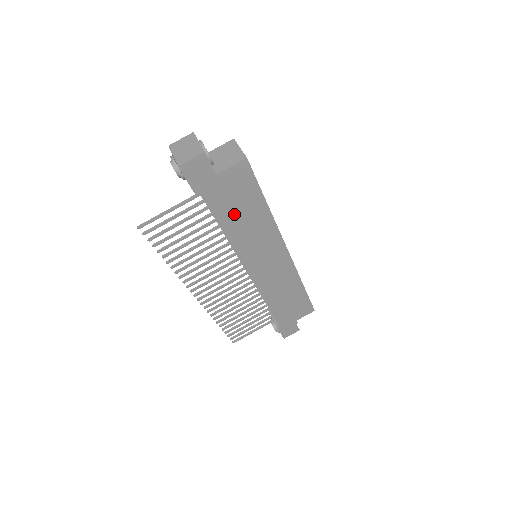
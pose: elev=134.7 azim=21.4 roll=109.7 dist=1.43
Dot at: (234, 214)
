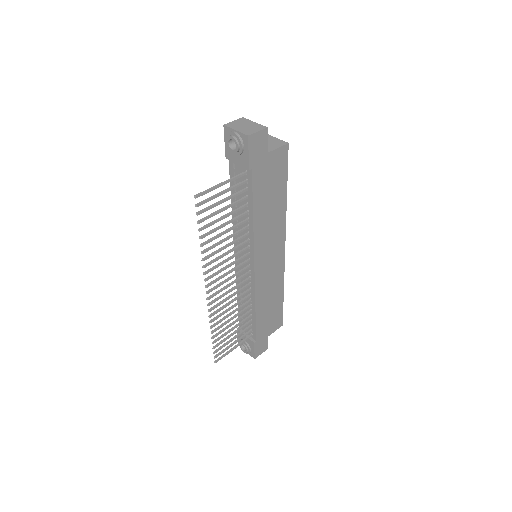
Dot at: (265, 199)
